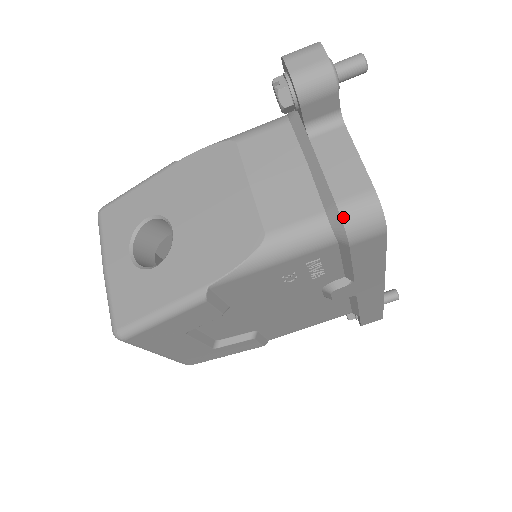
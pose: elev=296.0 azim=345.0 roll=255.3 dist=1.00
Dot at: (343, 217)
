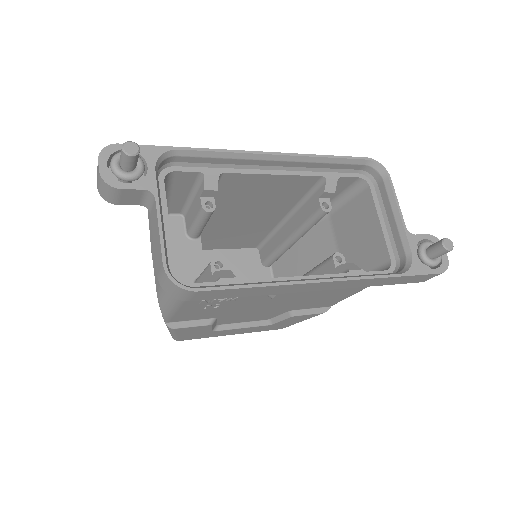
Dot at: (162, 288)
